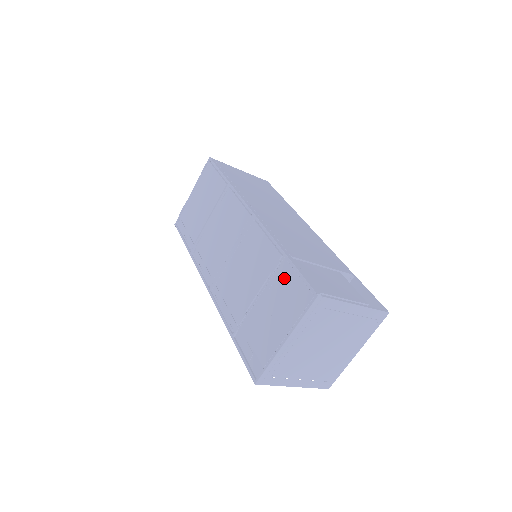
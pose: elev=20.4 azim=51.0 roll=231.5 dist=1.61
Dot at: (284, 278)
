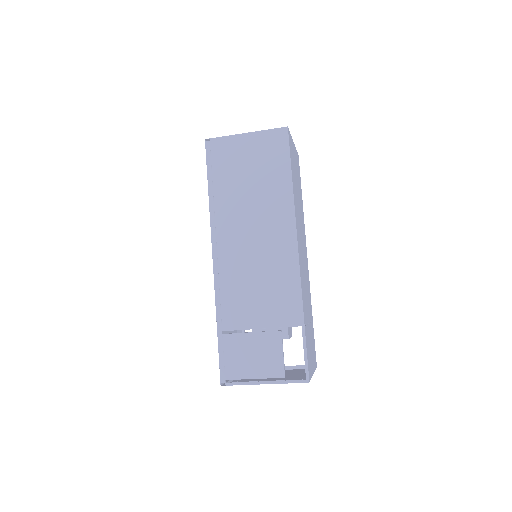
Dot at: occluded
